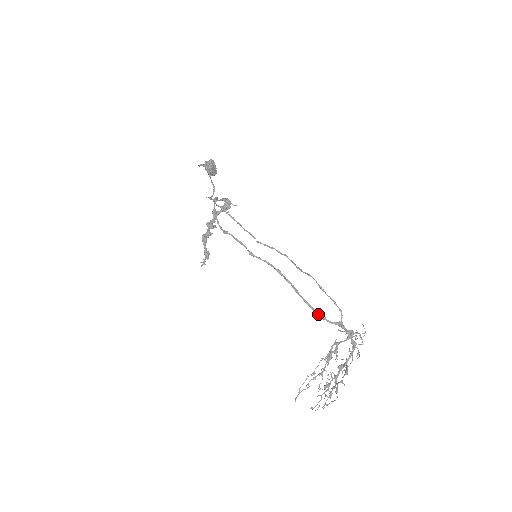
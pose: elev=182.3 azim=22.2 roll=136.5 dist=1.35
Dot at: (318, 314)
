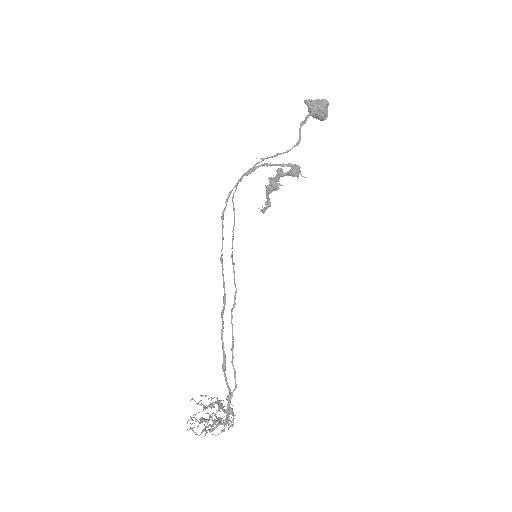
Dot at: (222, 367)
